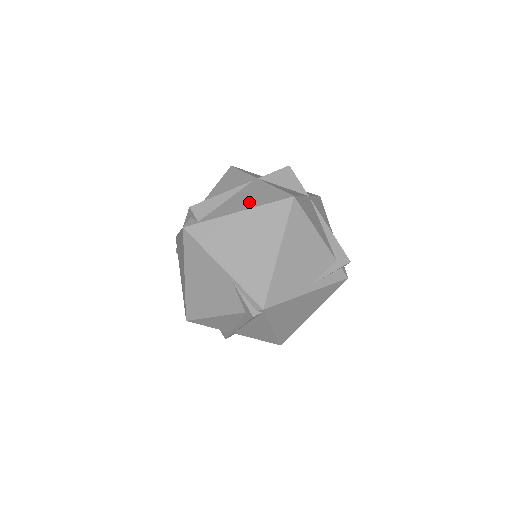
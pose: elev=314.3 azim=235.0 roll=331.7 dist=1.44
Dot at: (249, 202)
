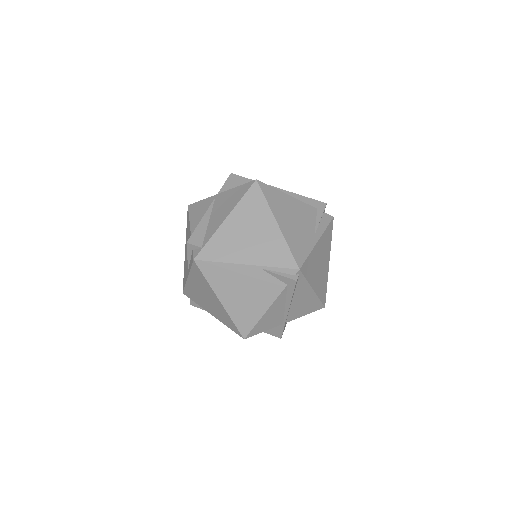
Dot at: (227, 208)
